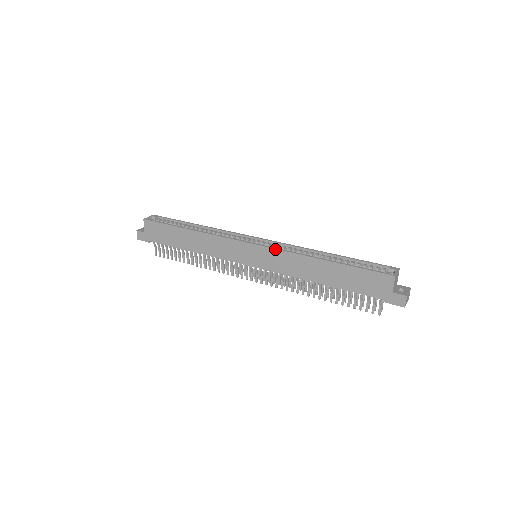
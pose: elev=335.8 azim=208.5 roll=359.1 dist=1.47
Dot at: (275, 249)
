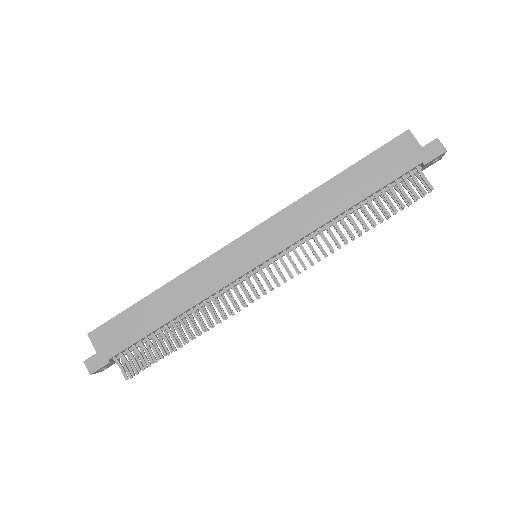
Dot at: (272, 217)
